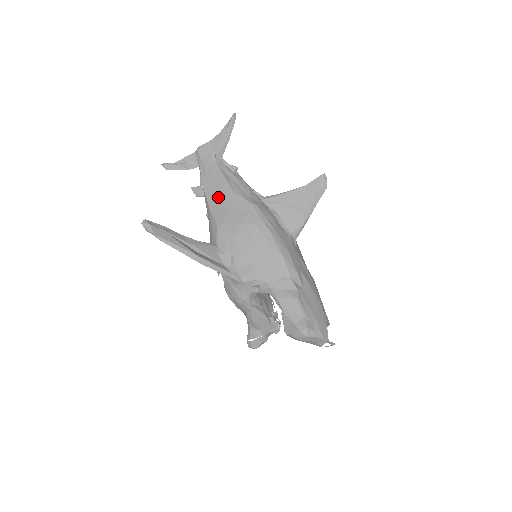
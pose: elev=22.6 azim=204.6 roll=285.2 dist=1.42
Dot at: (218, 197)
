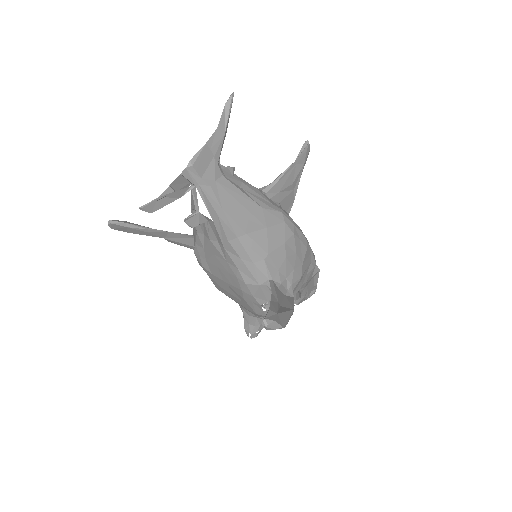
Dot at: (246, 222)
